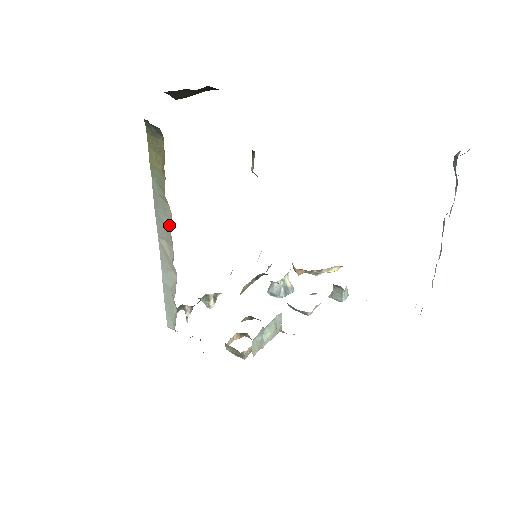
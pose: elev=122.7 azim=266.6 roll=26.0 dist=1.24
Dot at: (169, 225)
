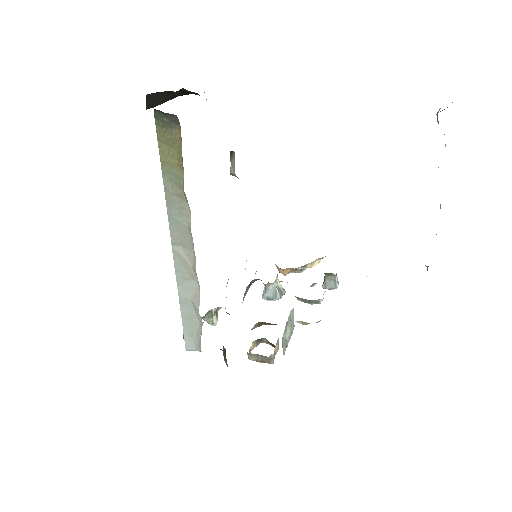
Dot at: (188, 225)
